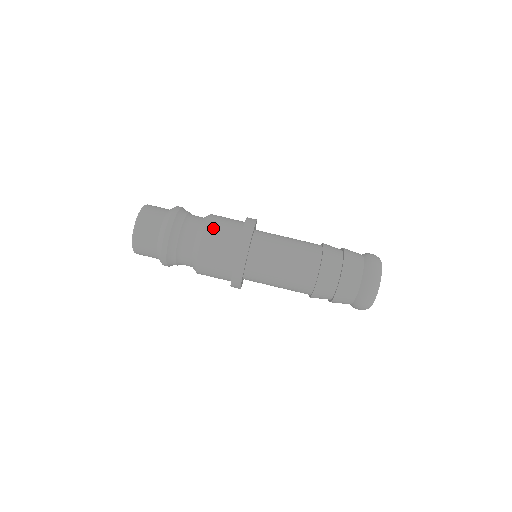
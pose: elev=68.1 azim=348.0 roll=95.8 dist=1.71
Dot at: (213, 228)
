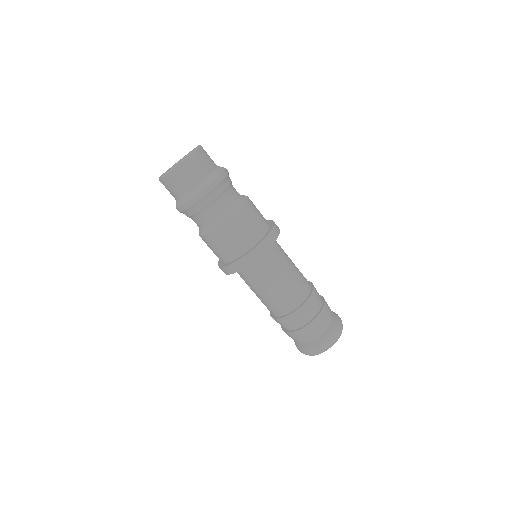
Dot at: (250, 210)
